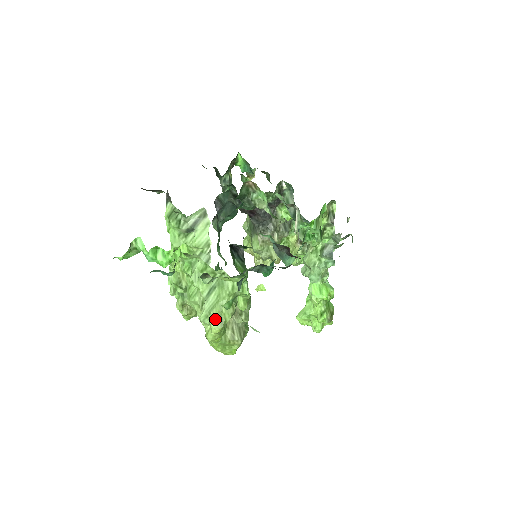
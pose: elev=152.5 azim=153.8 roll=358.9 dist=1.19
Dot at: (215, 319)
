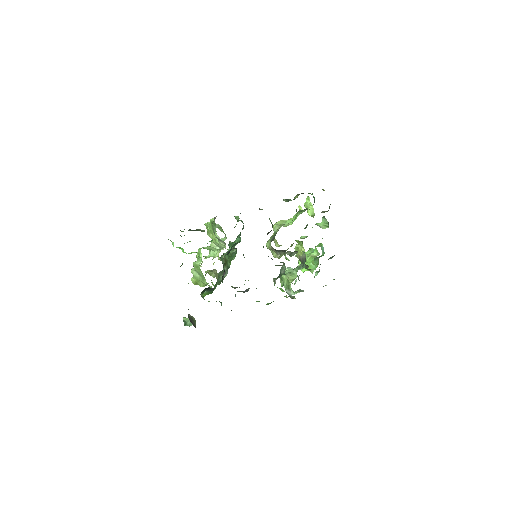
Dot at: (194, 281)
